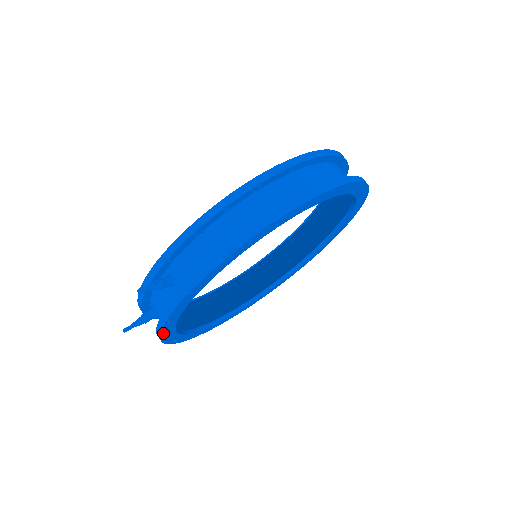
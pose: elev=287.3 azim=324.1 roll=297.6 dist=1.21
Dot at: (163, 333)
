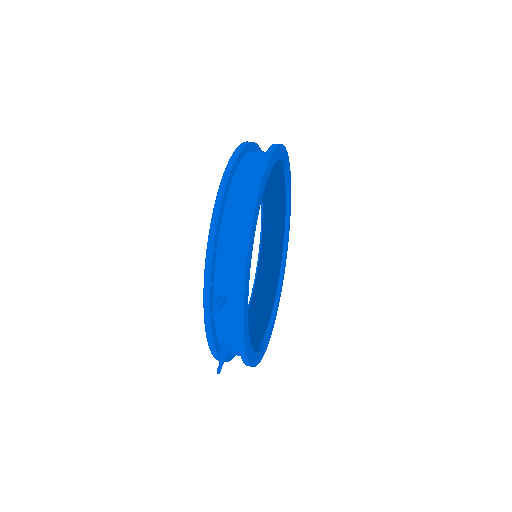
Dot at: (246, 349)
